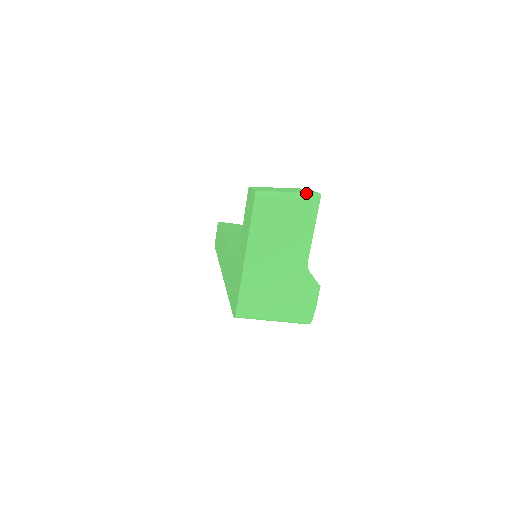
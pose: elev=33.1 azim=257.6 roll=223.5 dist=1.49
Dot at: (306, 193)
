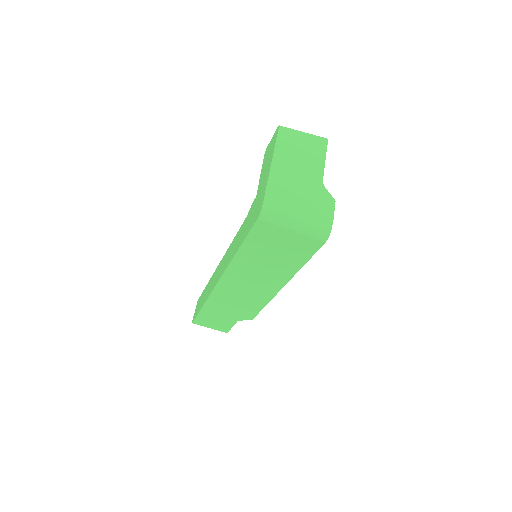
Dot at: (317, 136)
